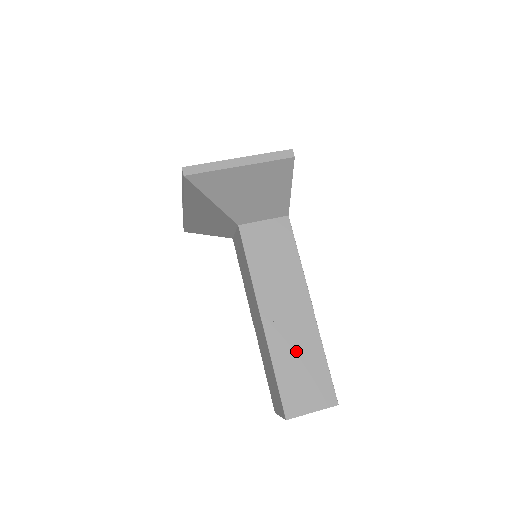
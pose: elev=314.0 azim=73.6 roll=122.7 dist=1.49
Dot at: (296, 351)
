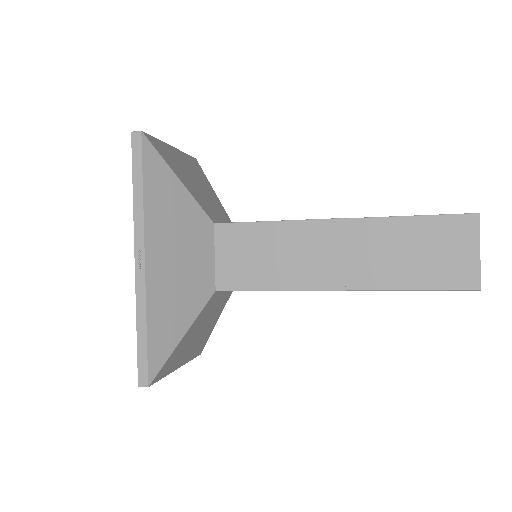
Dot at: occluded
